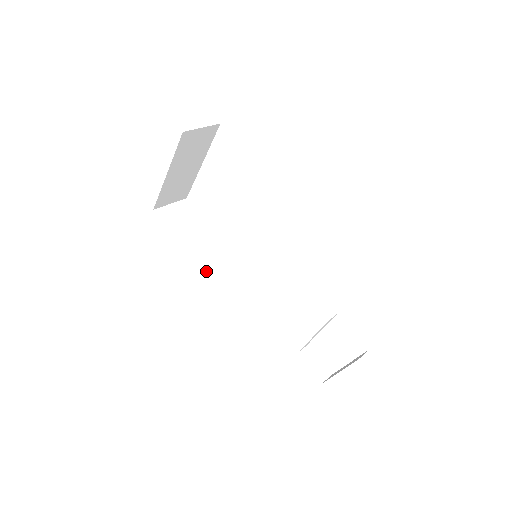
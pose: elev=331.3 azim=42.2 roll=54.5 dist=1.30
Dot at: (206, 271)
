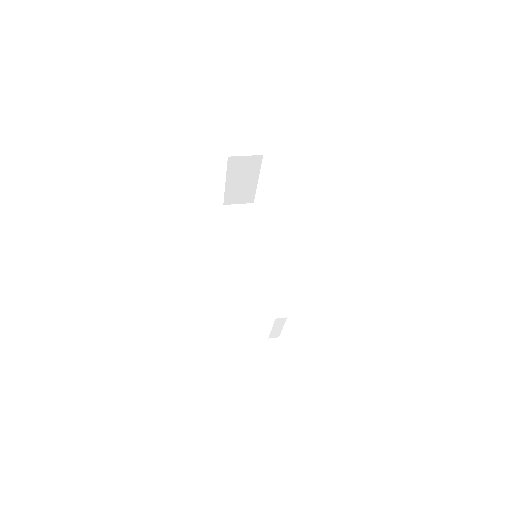
Dot at: (235, 257)
